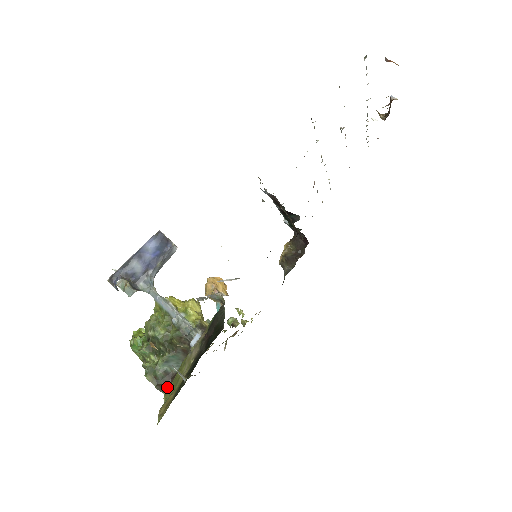
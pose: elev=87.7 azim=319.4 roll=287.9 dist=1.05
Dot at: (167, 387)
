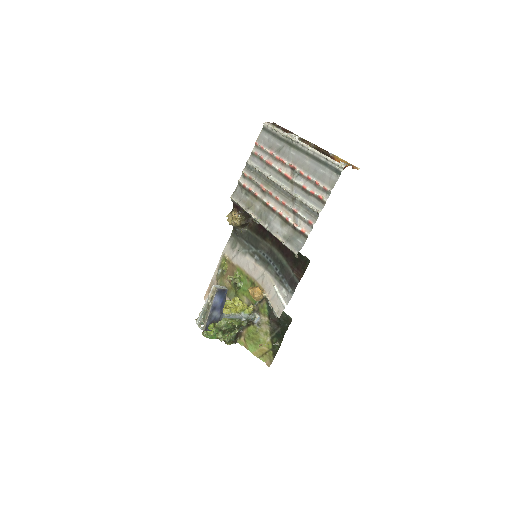
Dot at: (237, 339)
